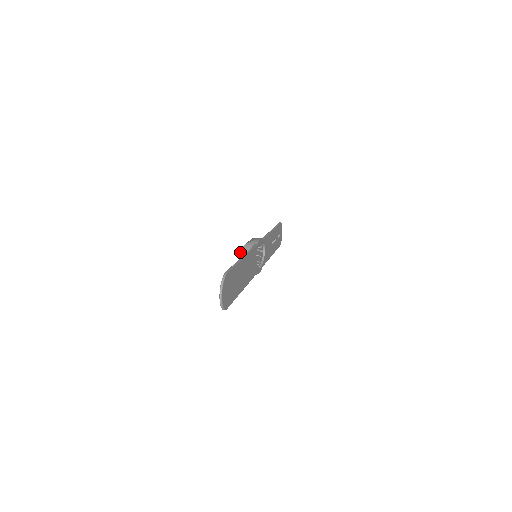
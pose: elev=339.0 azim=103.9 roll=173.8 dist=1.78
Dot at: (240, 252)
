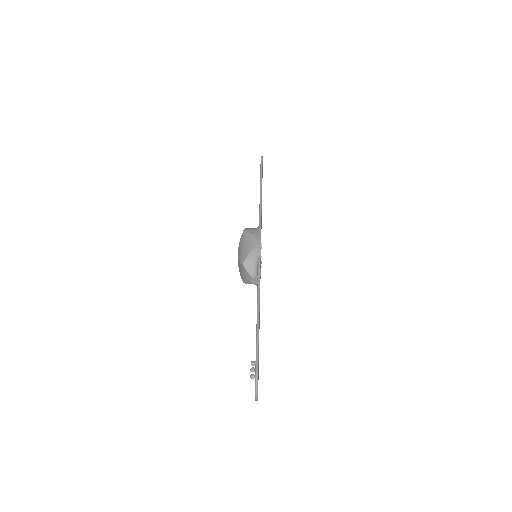
Dot at: (240, 266)
